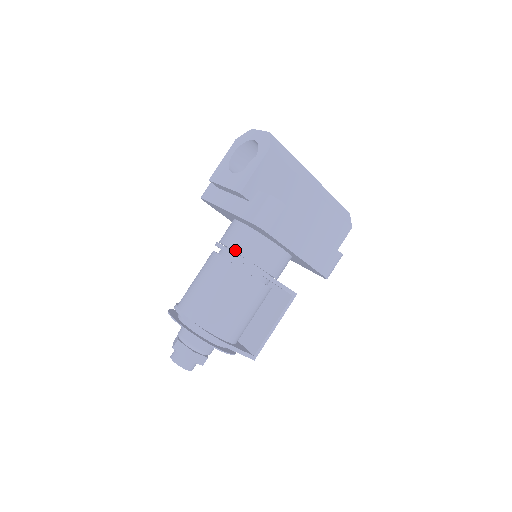
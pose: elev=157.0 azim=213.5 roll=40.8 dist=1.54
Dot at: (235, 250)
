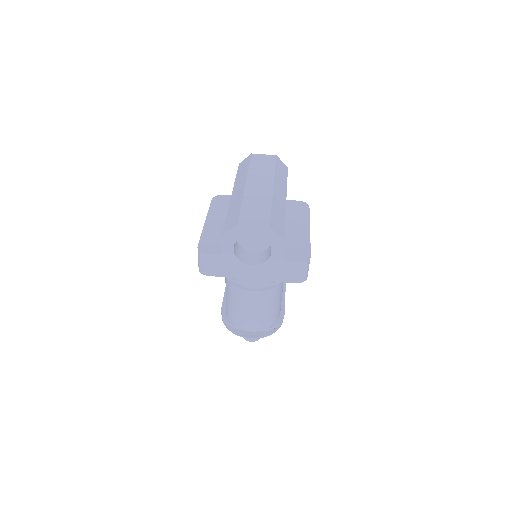
Dot at: (266, 283)
